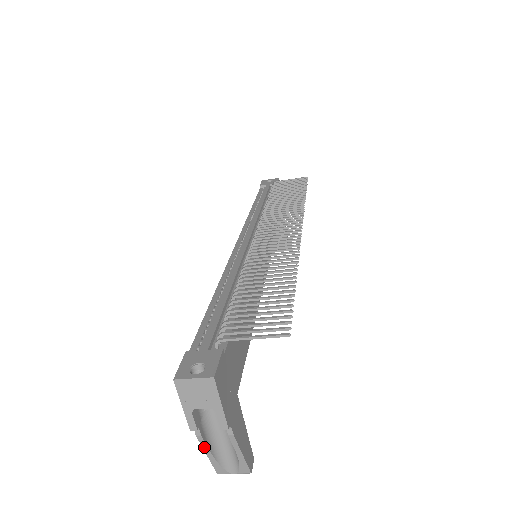
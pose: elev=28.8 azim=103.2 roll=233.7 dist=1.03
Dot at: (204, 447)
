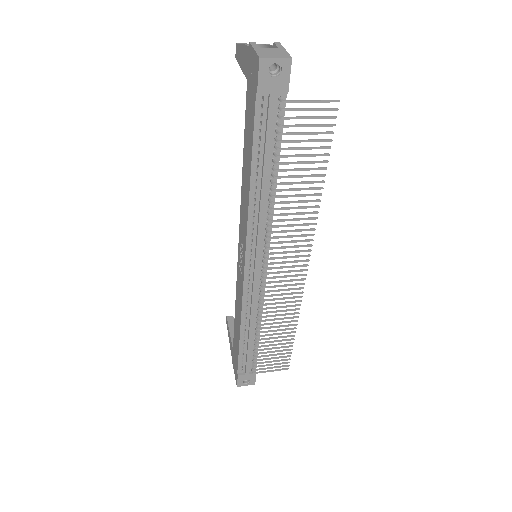
Dot at: occluded
